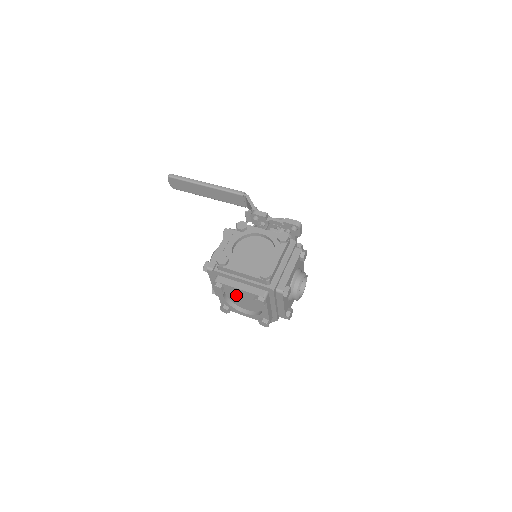
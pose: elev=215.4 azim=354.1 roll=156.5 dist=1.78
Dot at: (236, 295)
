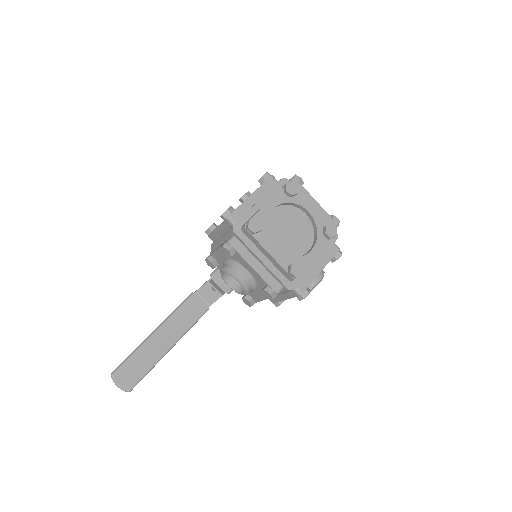
Dot at: (279, 235)
